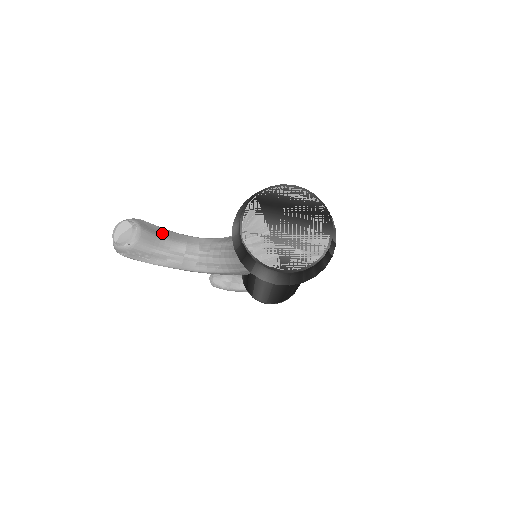
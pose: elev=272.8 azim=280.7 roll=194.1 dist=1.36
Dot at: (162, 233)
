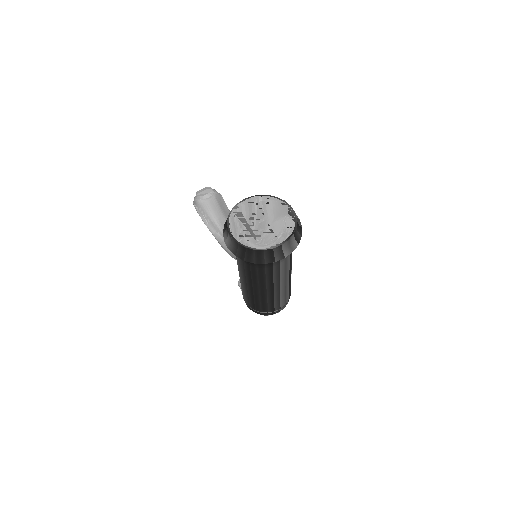
Dot at: (226, 212)
